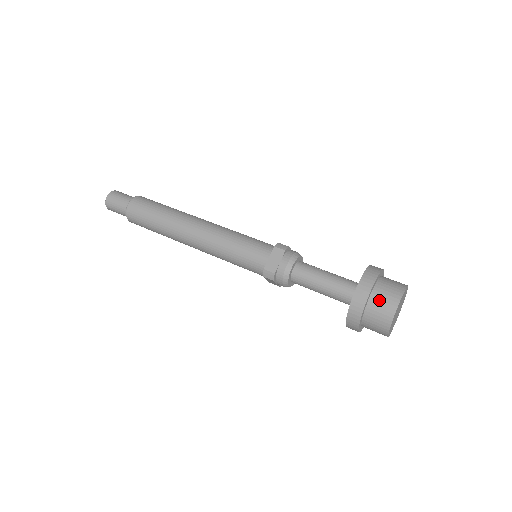
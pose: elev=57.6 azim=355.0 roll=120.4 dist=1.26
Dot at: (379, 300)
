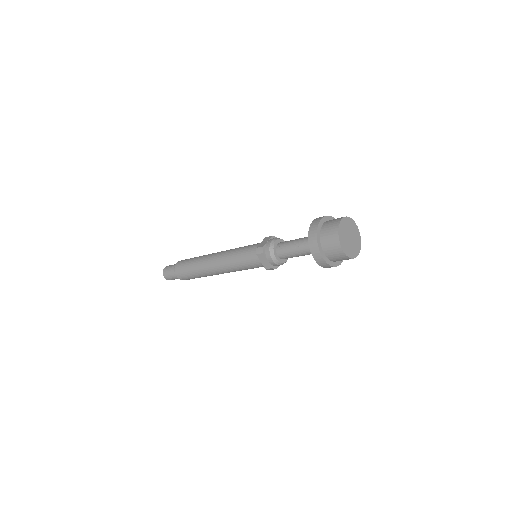
Dot at: (331, 253)
